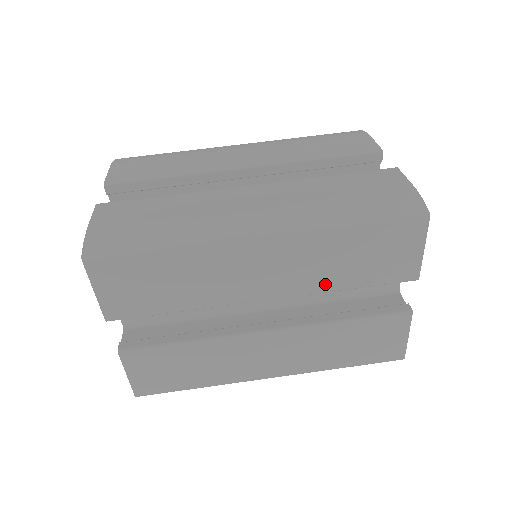
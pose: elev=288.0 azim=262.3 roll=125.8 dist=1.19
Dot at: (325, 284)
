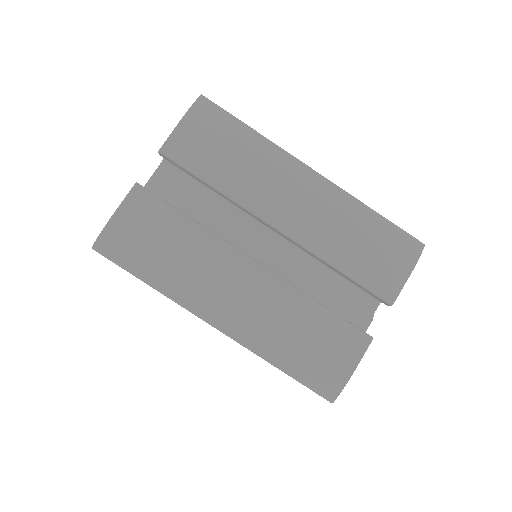
Dot at: occluded
